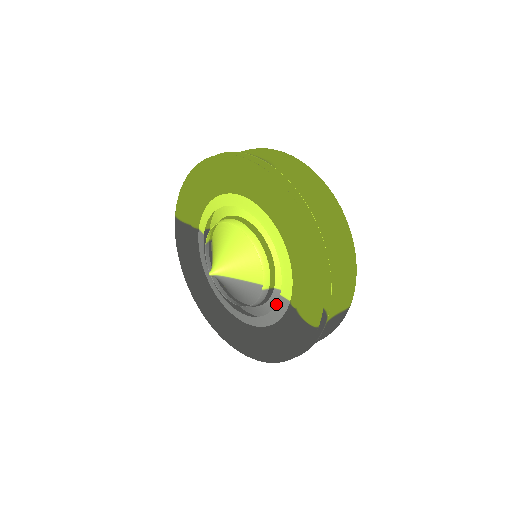
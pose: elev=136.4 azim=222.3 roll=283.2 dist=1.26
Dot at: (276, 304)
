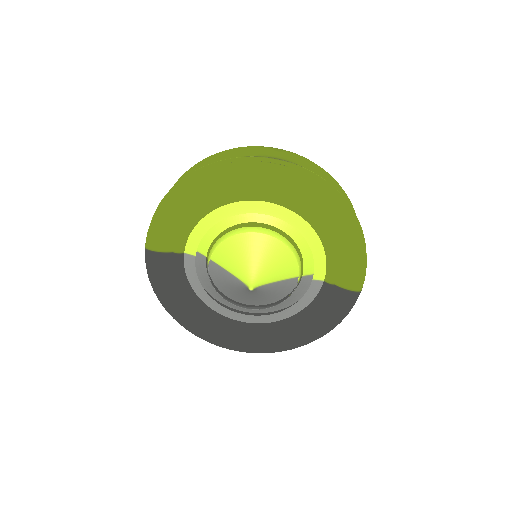
Dot at: (308, 290)
